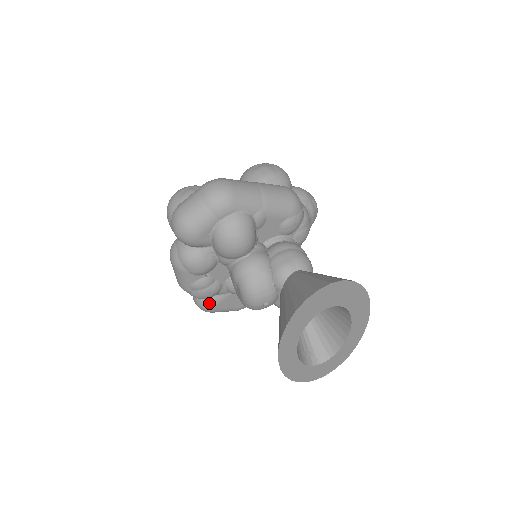
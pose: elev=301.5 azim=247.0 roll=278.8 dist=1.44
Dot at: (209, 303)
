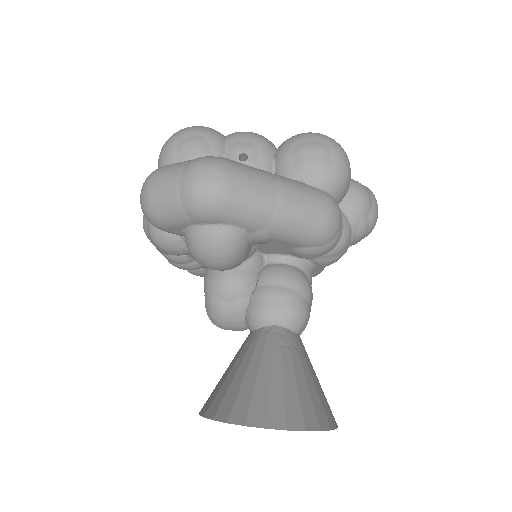
Dot at: occluded
